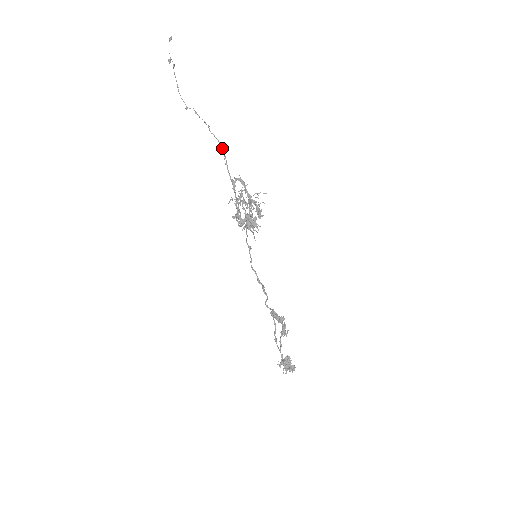
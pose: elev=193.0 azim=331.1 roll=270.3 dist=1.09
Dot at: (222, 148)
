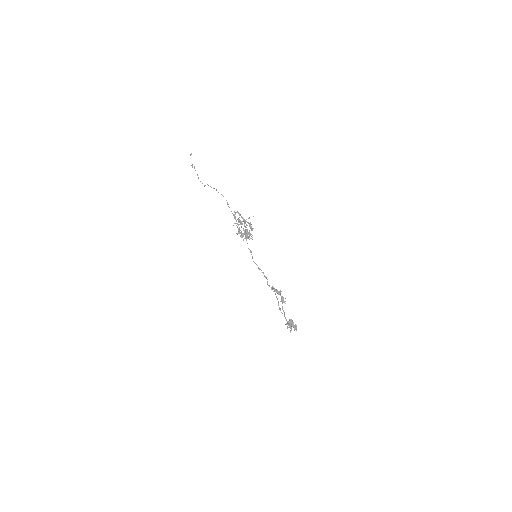
Dot at: occluded
